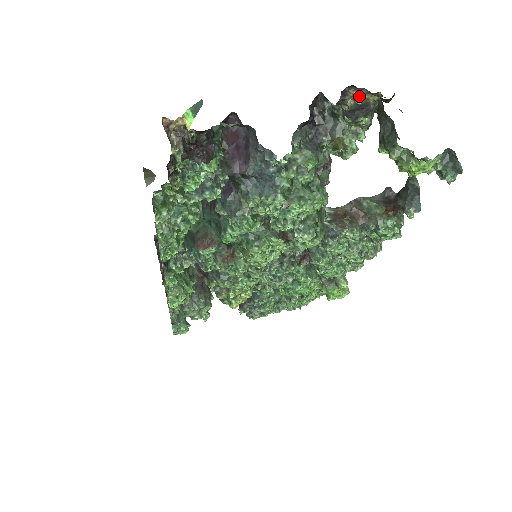
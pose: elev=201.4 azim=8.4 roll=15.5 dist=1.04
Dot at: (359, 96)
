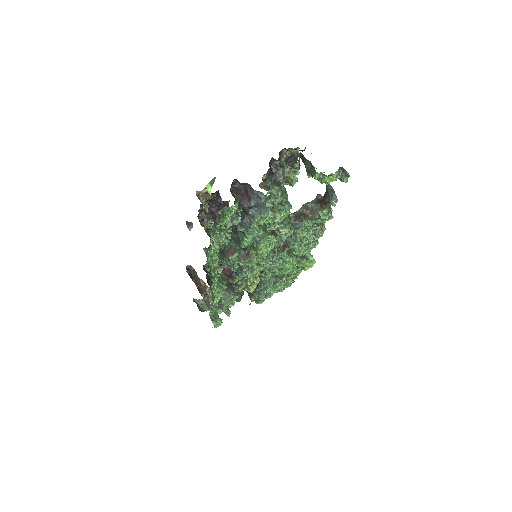
Dot at: (288, 152)
